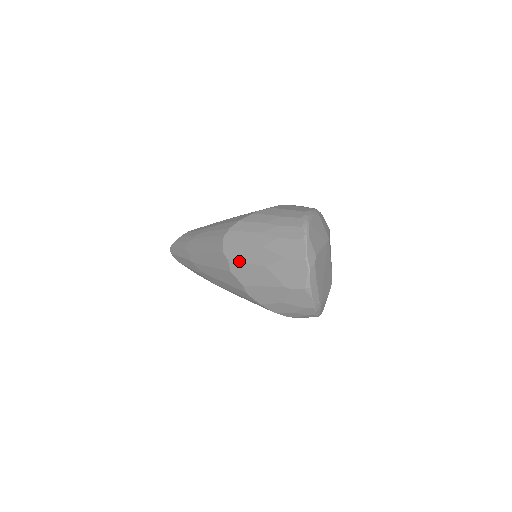
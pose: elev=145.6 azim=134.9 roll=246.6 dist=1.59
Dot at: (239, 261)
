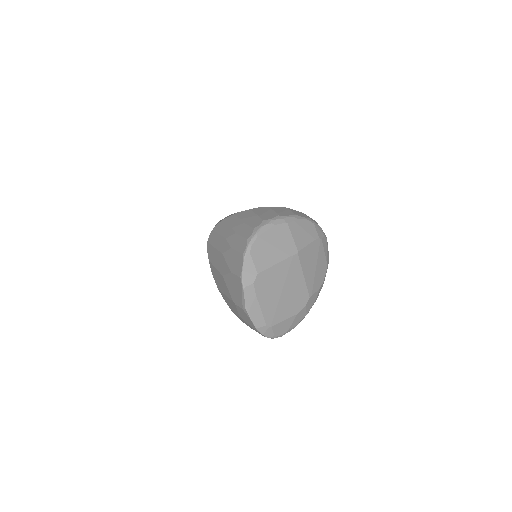
Dot at: (212, 264)
